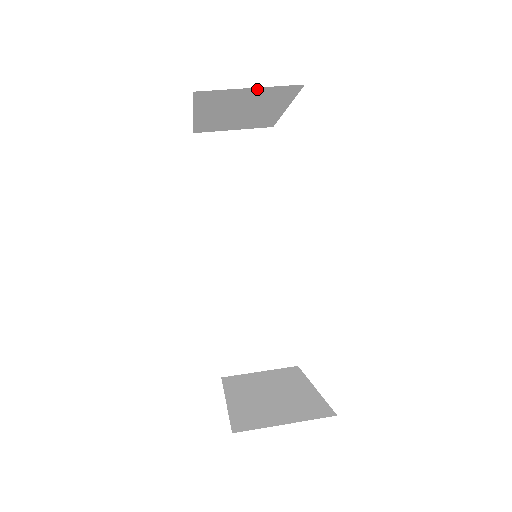
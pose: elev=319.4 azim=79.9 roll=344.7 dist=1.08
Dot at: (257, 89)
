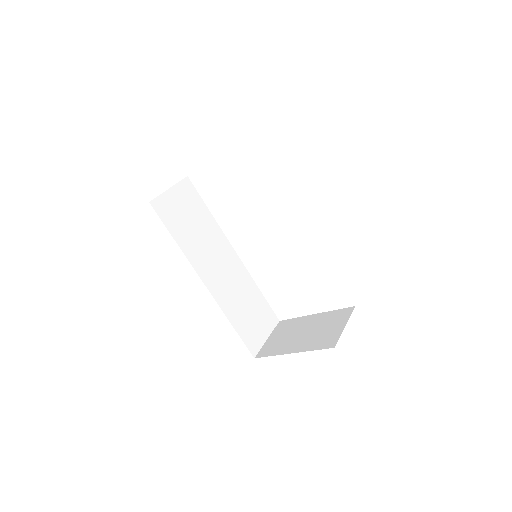
Dot at: occluded
